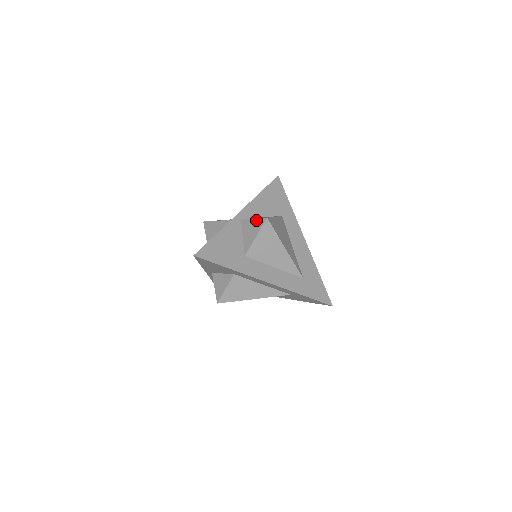
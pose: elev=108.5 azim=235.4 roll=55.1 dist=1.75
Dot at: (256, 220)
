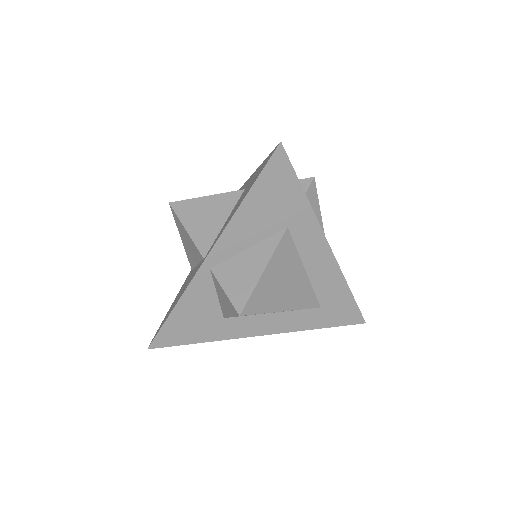
Dot at: (227, 299)
